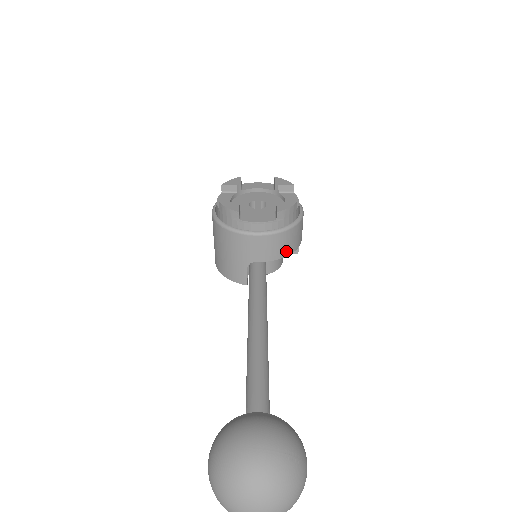
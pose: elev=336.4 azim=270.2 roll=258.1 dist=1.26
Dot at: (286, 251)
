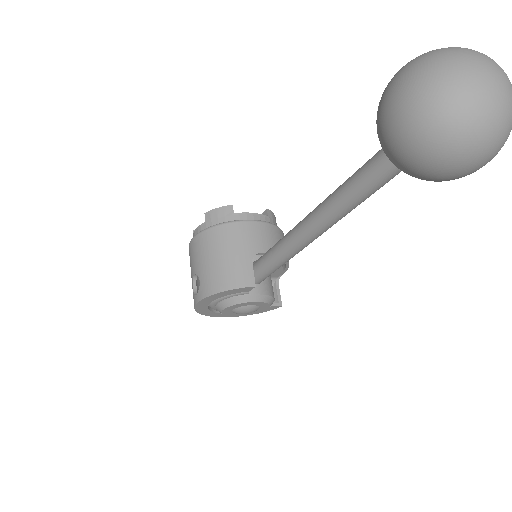
Dot at: occluded
